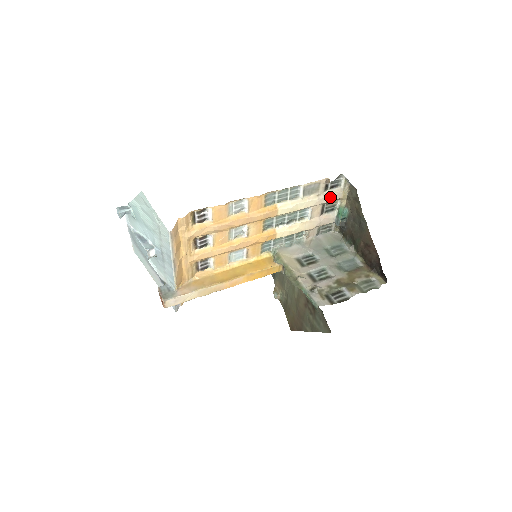
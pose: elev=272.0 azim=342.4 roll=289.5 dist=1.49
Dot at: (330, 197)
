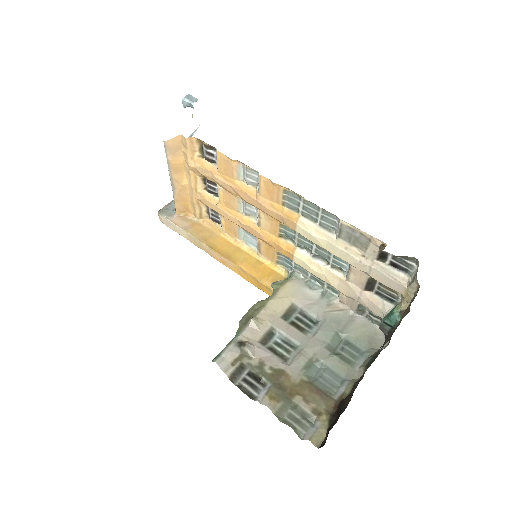
Dot at: (381, 275)
